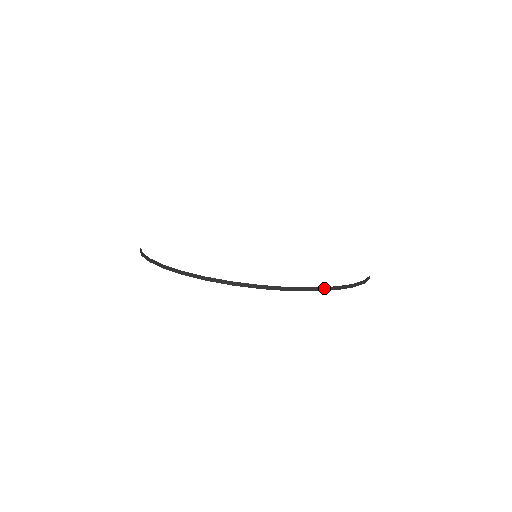
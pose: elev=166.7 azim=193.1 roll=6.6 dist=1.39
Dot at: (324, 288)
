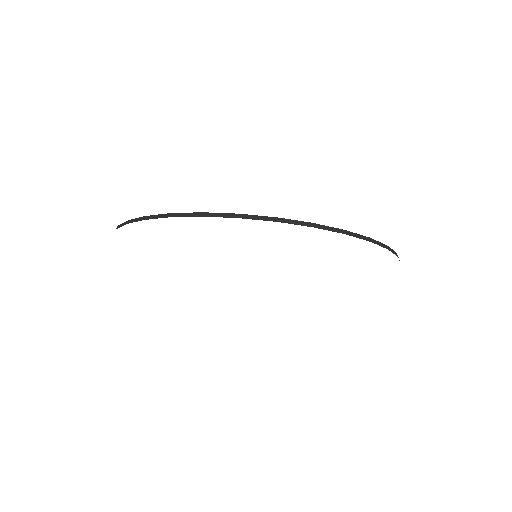
Dot at: (253, 216)
